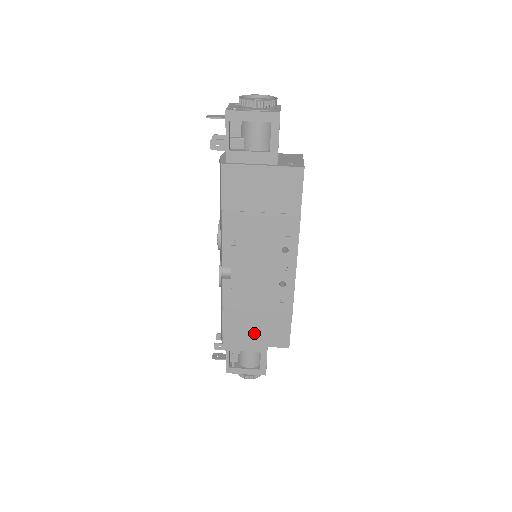
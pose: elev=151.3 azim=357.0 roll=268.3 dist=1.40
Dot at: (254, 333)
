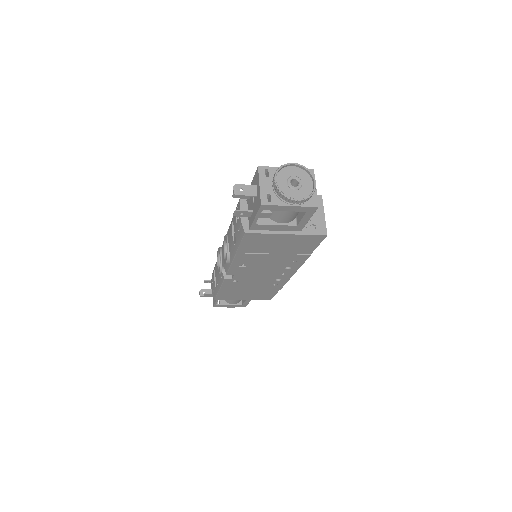
Dot at: (244, 296)
